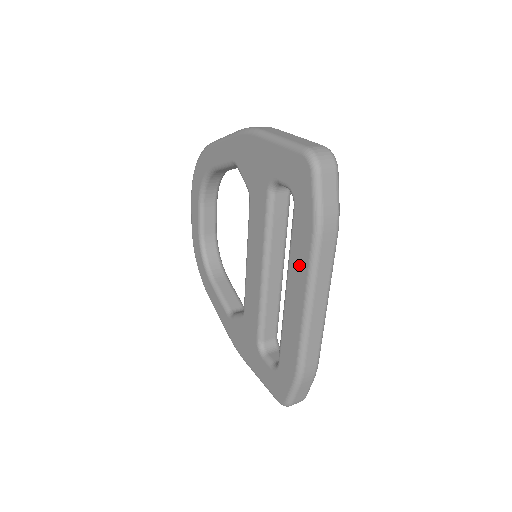
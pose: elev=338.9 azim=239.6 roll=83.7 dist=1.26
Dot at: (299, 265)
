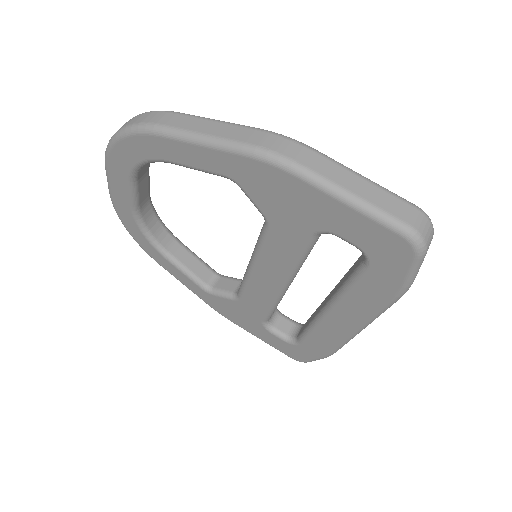
Dot at: (360, 307)
